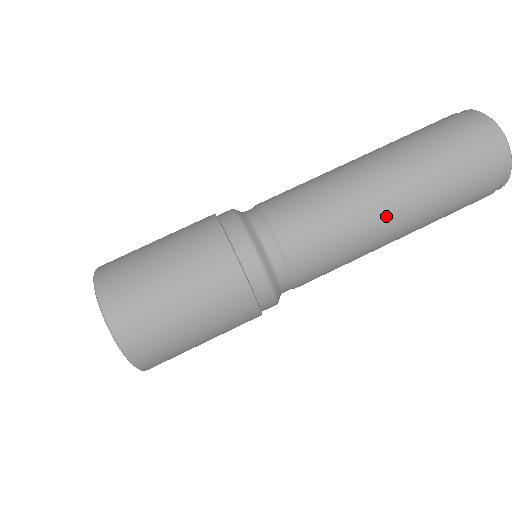
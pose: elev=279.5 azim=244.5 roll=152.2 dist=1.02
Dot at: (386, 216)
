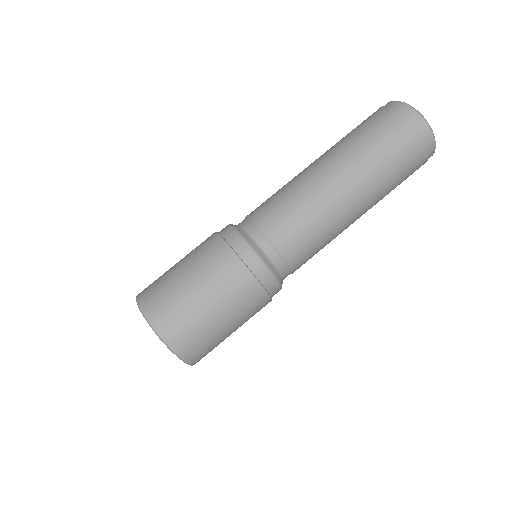
Dot at: (354, 218)
